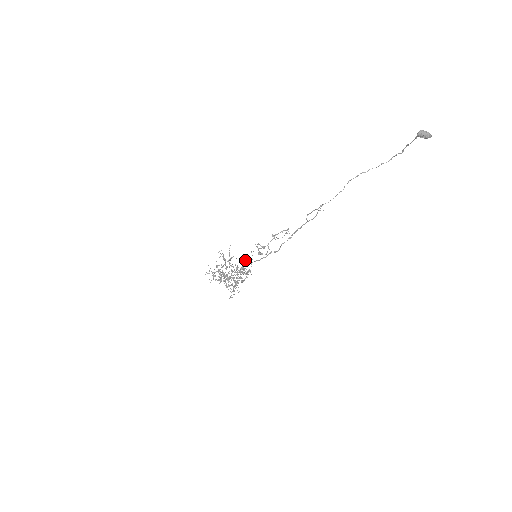
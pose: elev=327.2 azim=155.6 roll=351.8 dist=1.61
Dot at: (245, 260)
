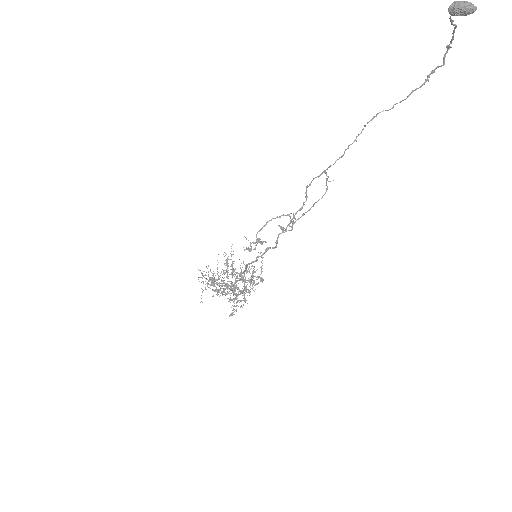
Dot at: occluded
